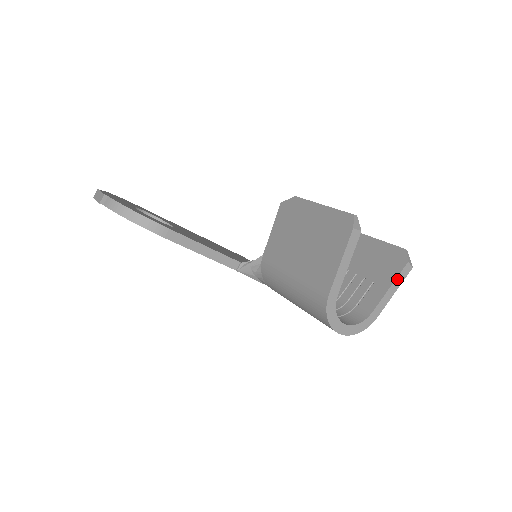
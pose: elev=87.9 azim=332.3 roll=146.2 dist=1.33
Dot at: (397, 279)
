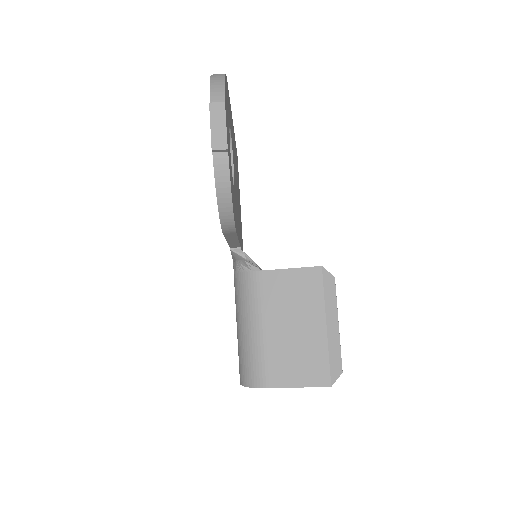
Dot at: occluded
